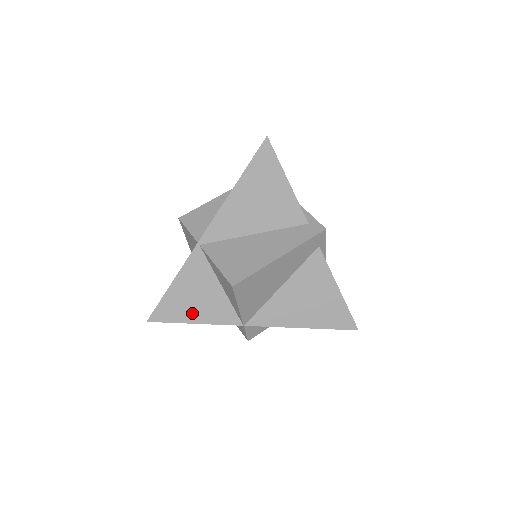
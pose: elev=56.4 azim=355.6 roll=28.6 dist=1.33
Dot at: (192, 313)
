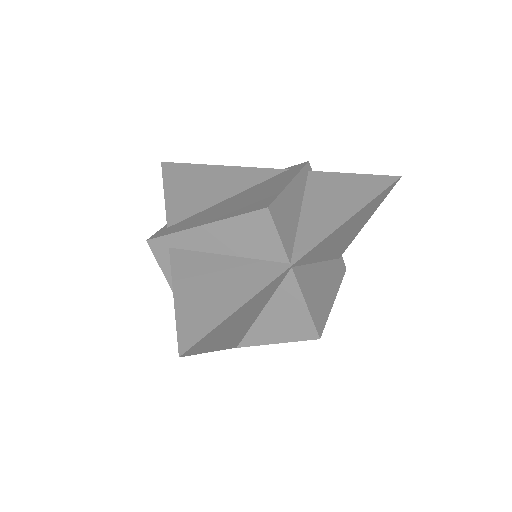
Dot at: (221, 340)
